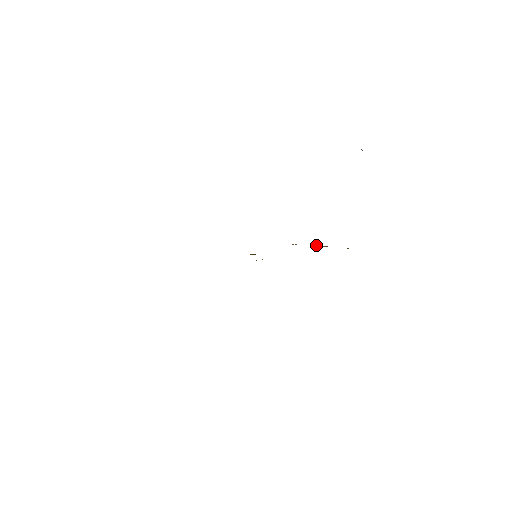
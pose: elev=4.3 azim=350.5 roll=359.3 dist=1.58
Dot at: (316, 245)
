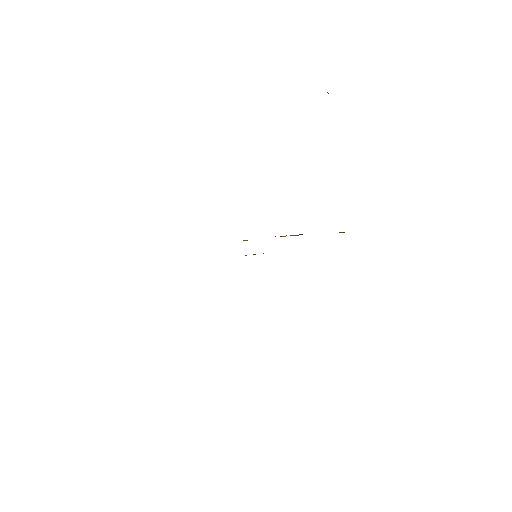
Dot at: (282, 236)
